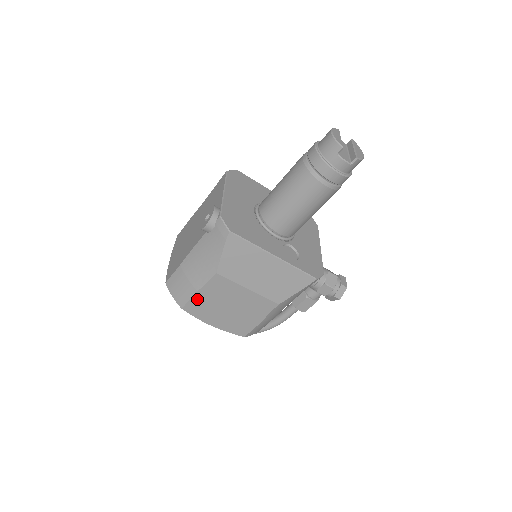
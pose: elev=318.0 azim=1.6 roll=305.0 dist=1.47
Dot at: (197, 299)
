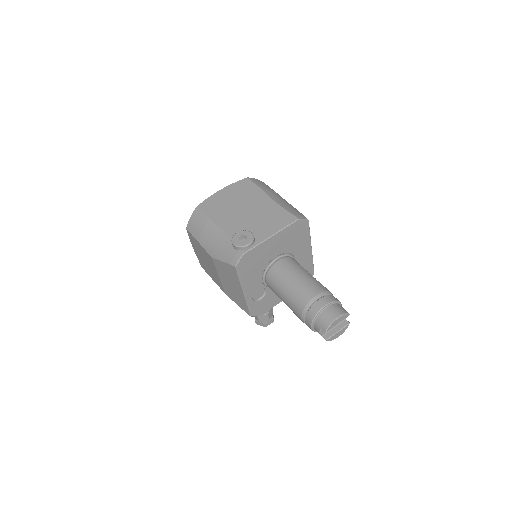
Dot at: (196, 240)
